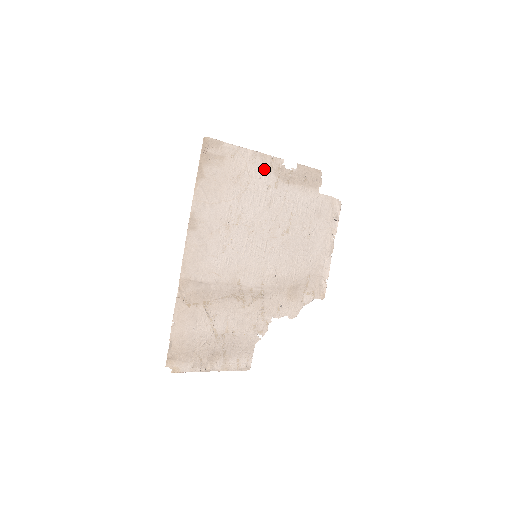
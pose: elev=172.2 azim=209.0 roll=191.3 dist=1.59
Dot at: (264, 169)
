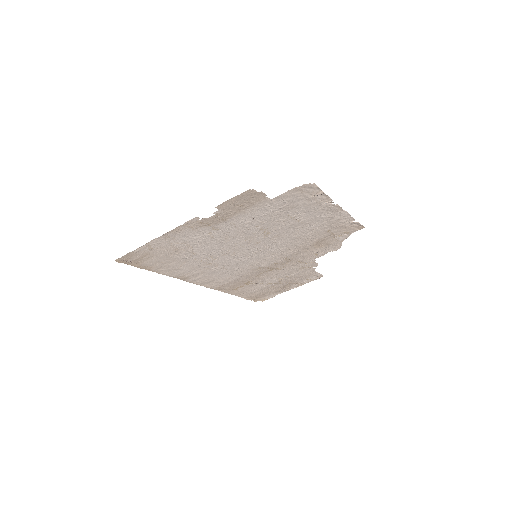
Dot at: (188, 233)
